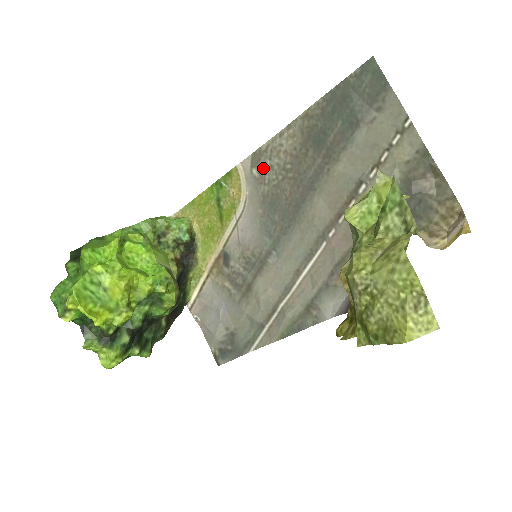
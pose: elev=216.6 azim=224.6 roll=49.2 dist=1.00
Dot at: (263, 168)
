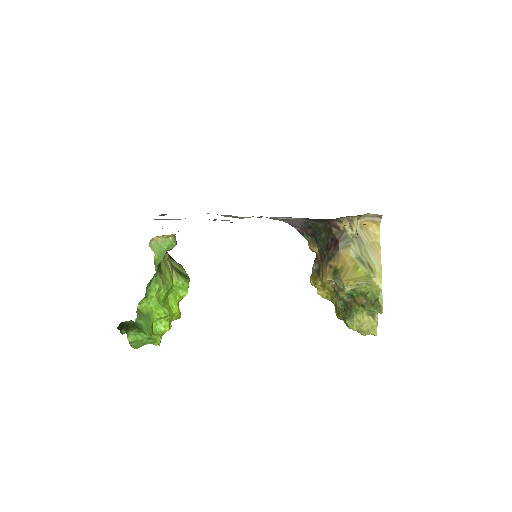
Dot at: occluded
